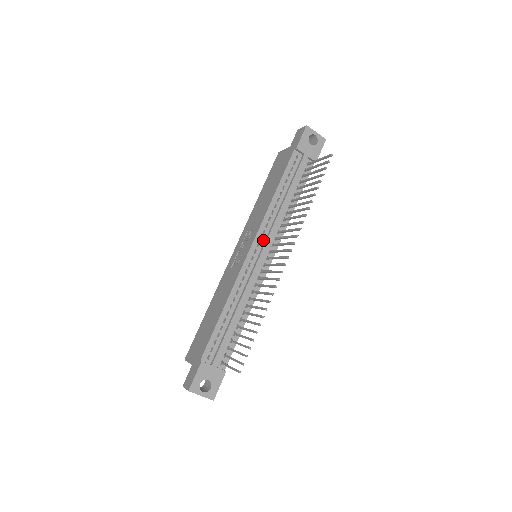
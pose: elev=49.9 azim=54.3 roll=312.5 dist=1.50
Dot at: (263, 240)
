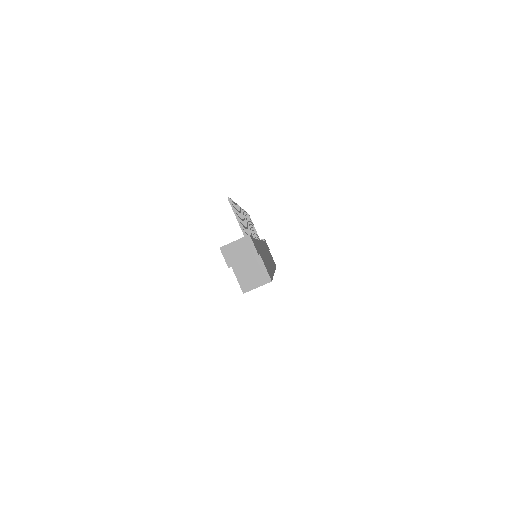
Dot at: occluded
